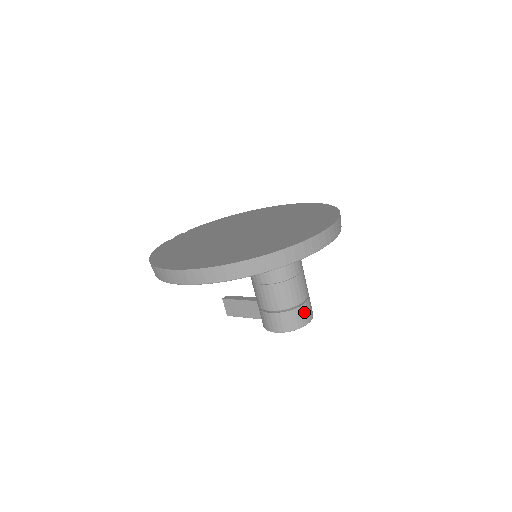
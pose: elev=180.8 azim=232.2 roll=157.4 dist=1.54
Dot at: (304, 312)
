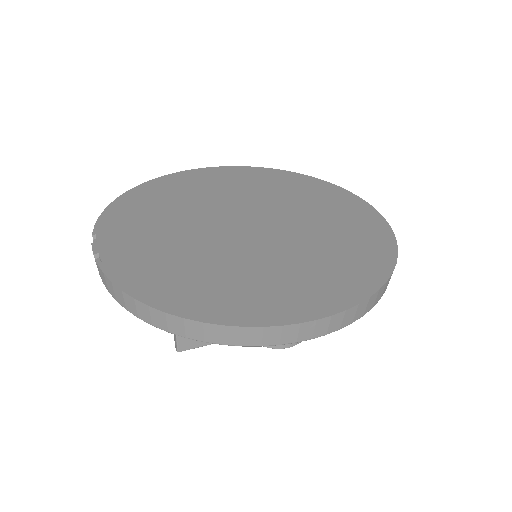
Dot at: occluded
